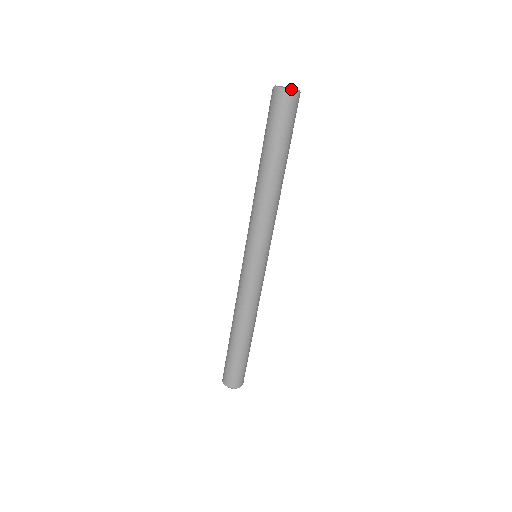
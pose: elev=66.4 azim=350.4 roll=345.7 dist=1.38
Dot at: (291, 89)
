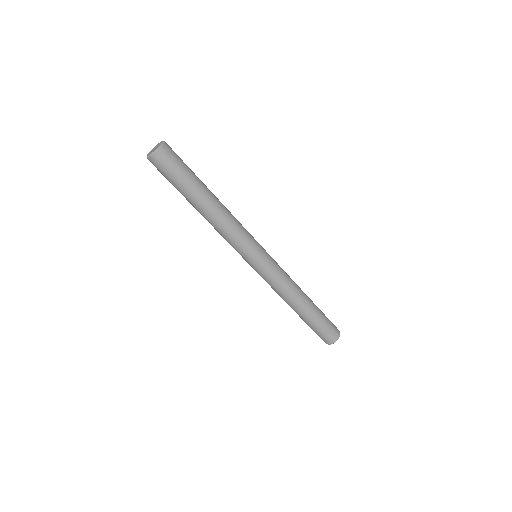
Dot at: (153, 152)
